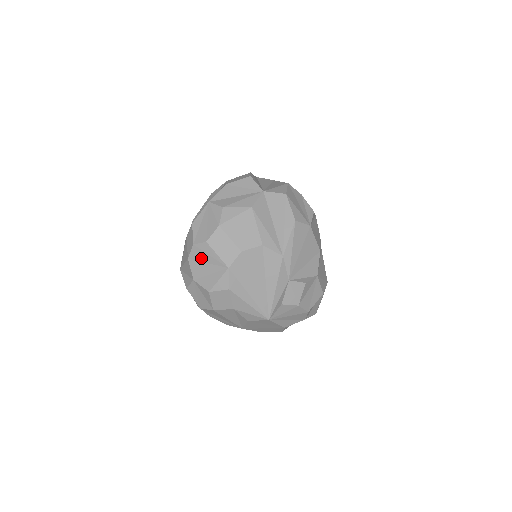
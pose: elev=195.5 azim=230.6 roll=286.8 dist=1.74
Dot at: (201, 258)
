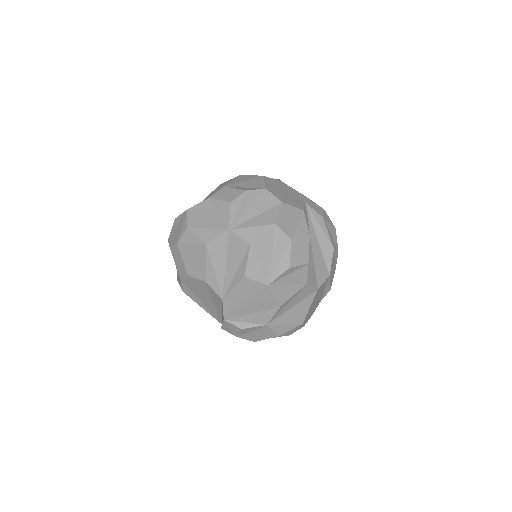
Dot at: occluded
